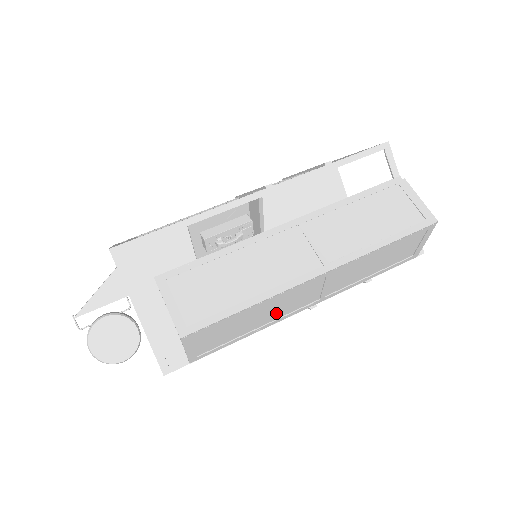
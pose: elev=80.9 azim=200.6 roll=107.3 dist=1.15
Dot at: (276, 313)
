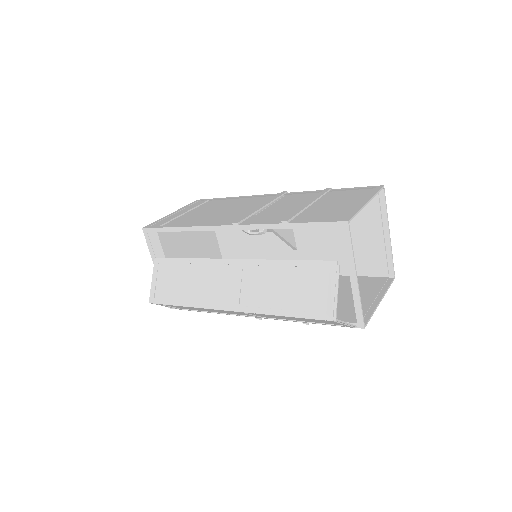
Dot at: (222, 312)
